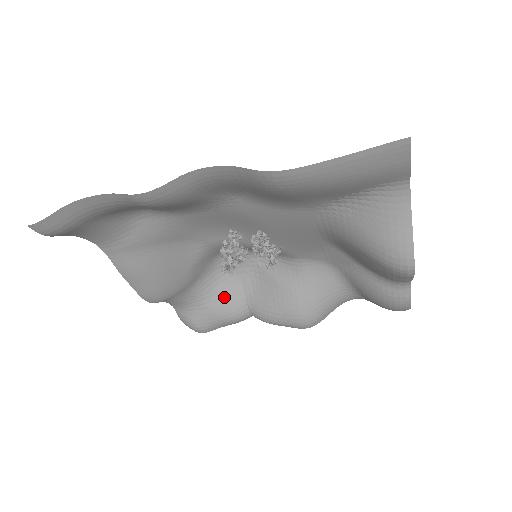
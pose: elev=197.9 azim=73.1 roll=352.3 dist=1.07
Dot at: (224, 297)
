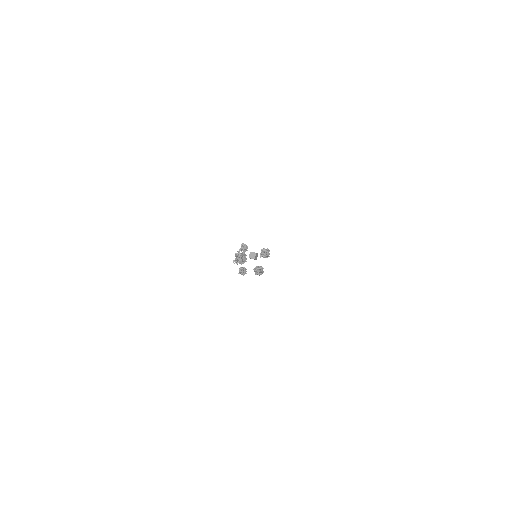
Dot at: occluded
